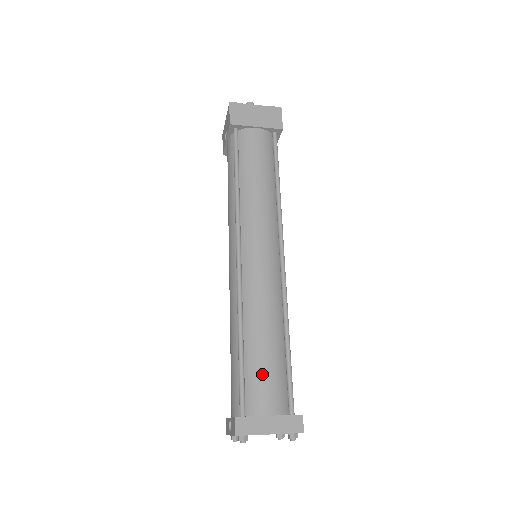
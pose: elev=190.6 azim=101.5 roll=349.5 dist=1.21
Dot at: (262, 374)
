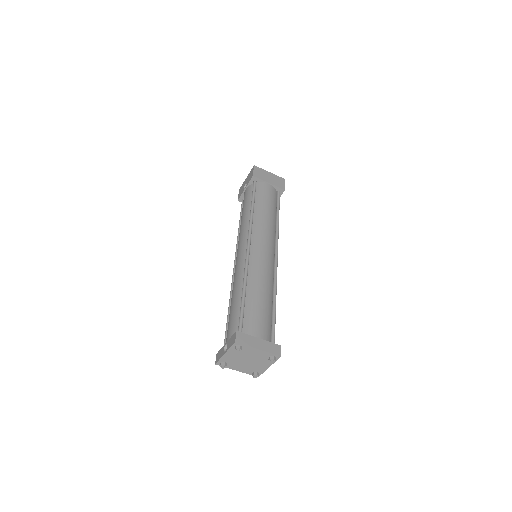
Dot at: (257, 314)
